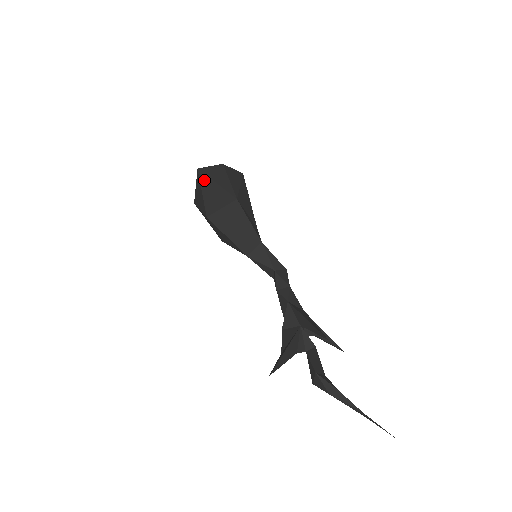
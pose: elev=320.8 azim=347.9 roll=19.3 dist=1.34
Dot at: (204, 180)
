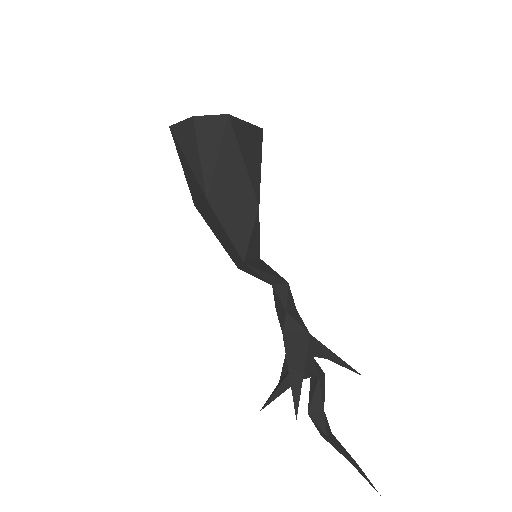
Dot at: (178, 150)
